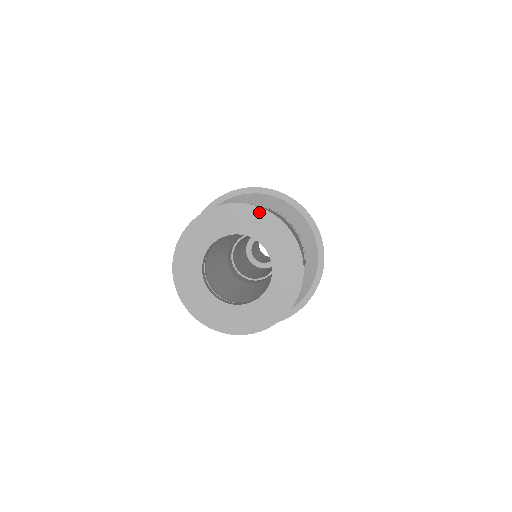
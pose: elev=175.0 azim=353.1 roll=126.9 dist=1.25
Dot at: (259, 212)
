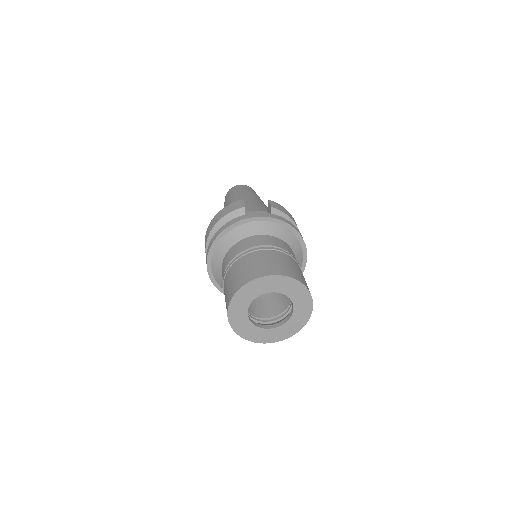
Dot at: (307, 293)
